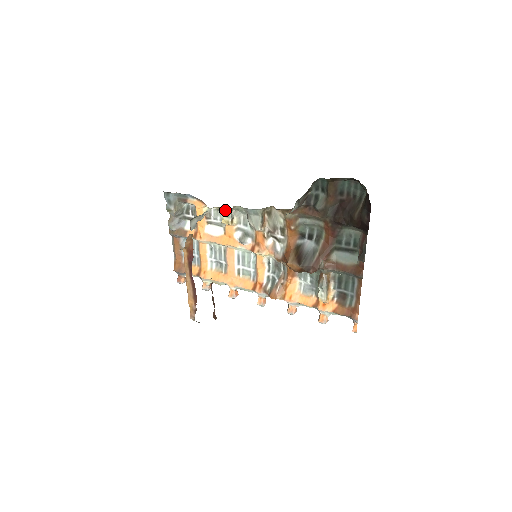
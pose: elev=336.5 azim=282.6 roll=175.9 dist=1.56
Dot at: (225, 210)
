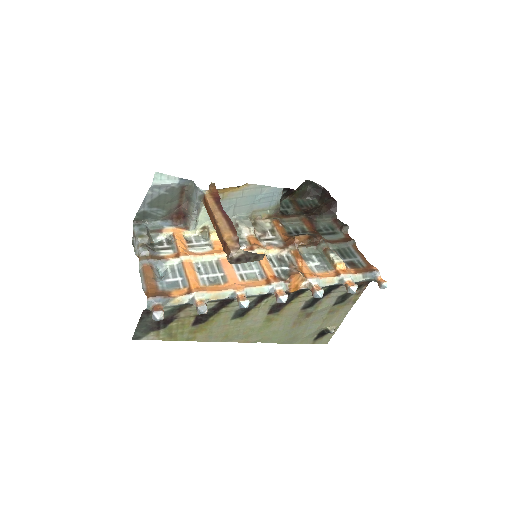
Dot at: (212, 225)
